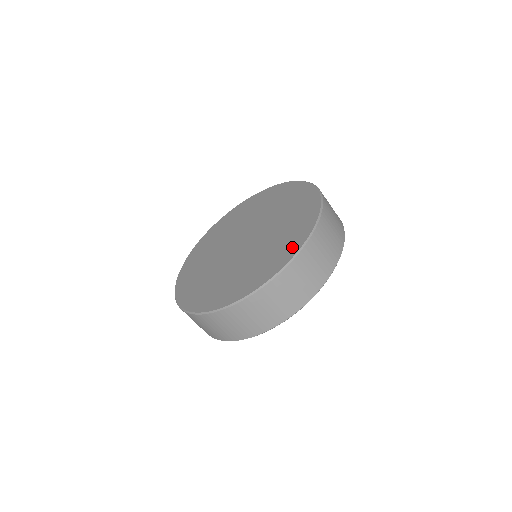
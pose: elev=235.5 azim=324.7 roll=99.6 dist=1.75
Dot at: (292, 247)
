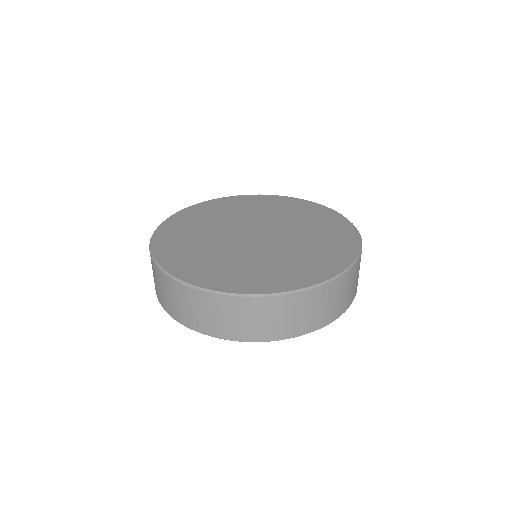
Dot at: (342, 256)
